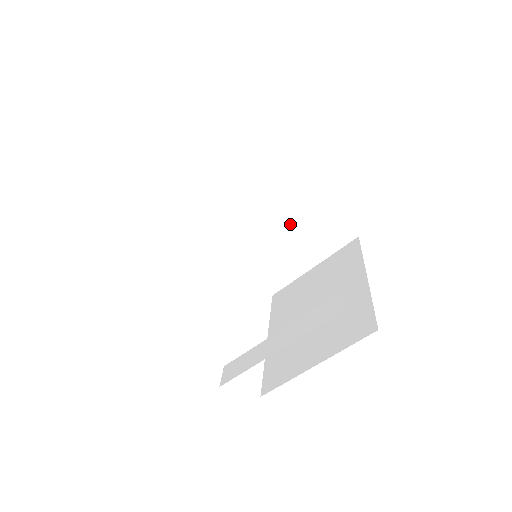
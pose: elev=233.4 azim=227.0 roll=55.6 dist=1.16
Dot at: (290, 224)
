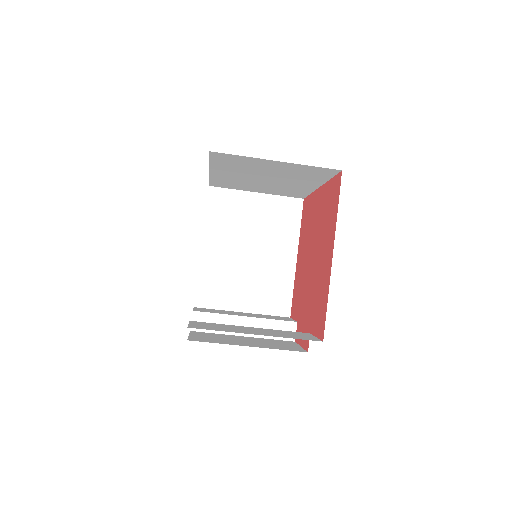
Dot at: (275, 185)
